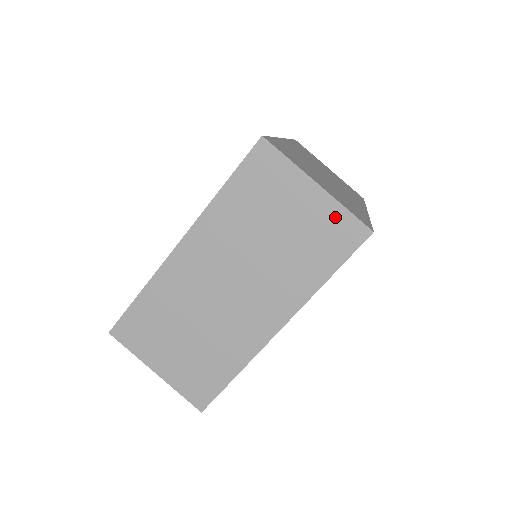
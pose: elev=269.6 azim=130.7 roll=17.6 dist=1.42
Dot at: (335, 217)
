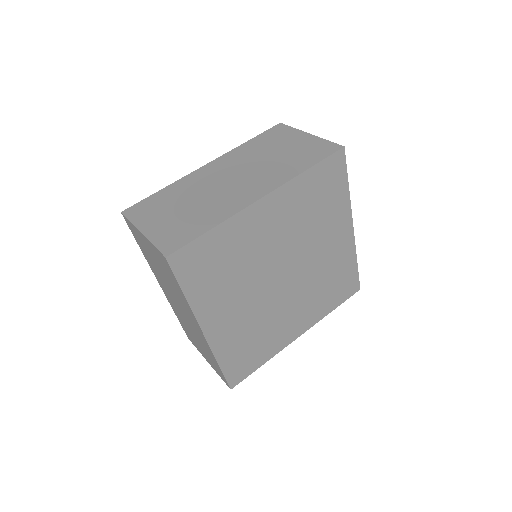
Dot at: (319, 144)
